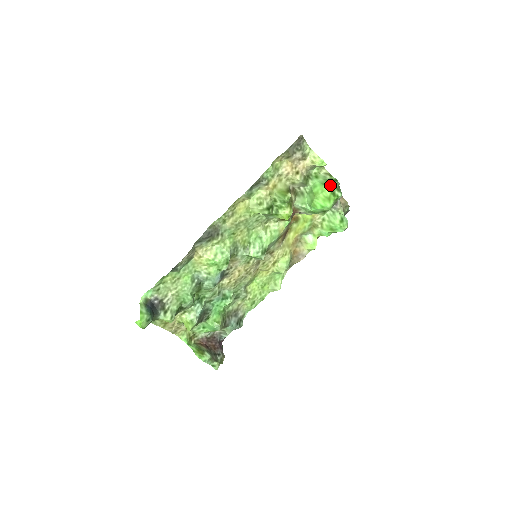
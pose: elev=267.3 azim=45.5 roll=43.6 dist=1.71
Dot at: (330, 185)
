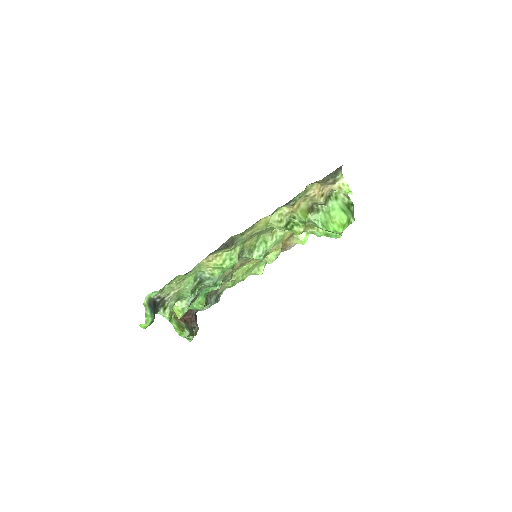
Dot at: (348, 211)
